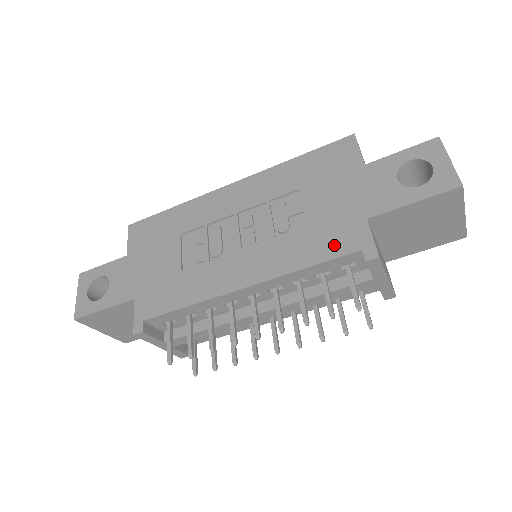
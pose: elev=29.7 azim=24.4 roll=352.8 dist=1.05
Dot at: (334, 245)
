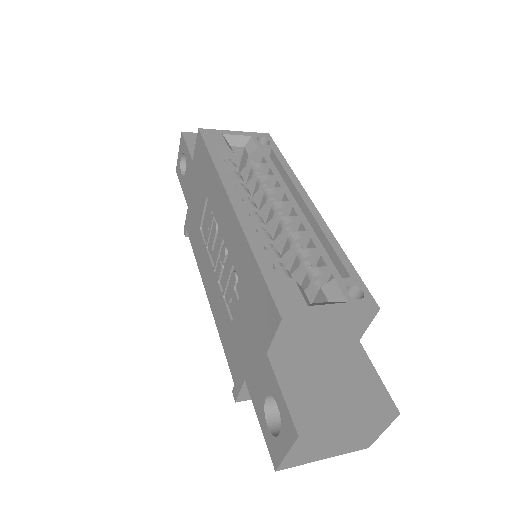
Dot at: (231, 357)
